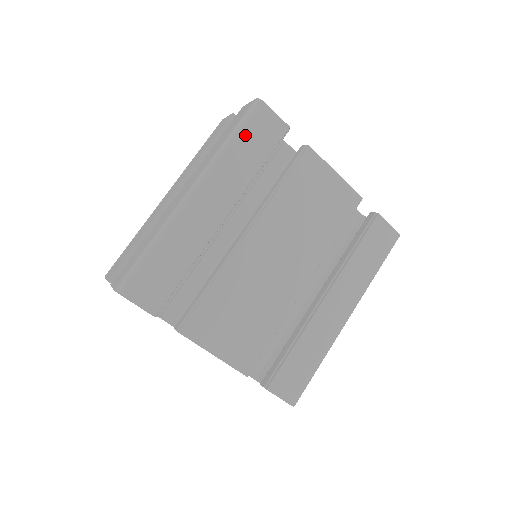
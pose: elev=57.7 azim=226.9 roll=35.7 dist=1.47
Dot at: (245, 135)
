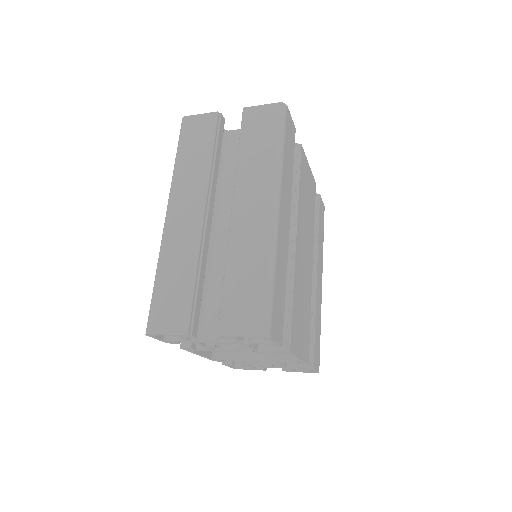
Dot at: (286, 142)
